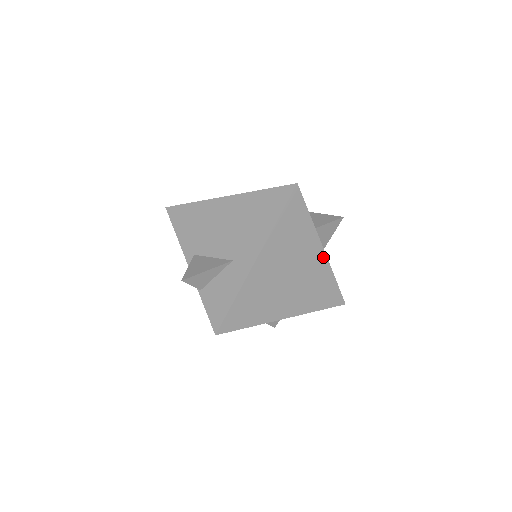
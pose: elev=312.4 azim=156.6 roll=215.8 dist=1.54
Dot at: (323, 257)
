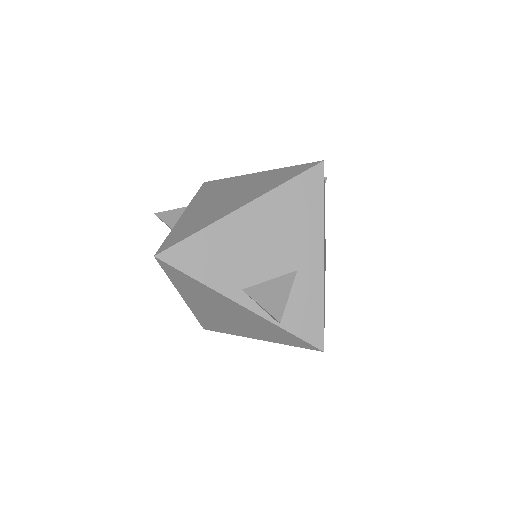
Dot at: occluded
